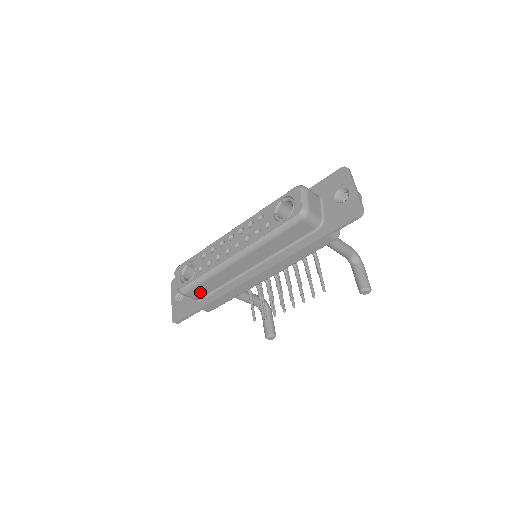
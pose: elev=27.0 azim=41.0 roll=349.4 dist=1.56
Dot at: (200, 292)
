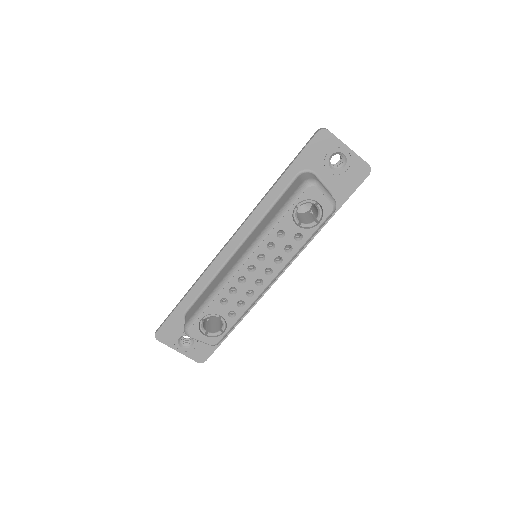
Dot at: occluded
